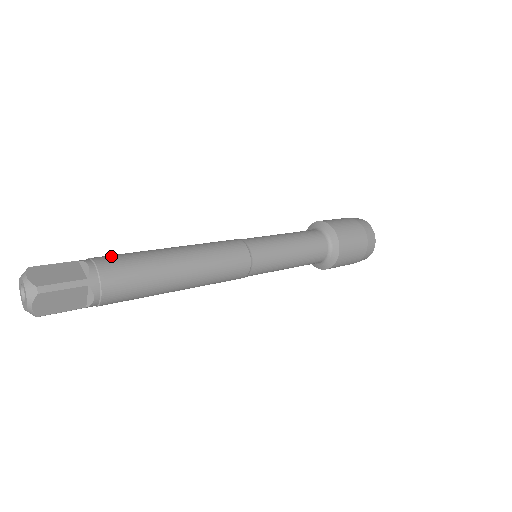
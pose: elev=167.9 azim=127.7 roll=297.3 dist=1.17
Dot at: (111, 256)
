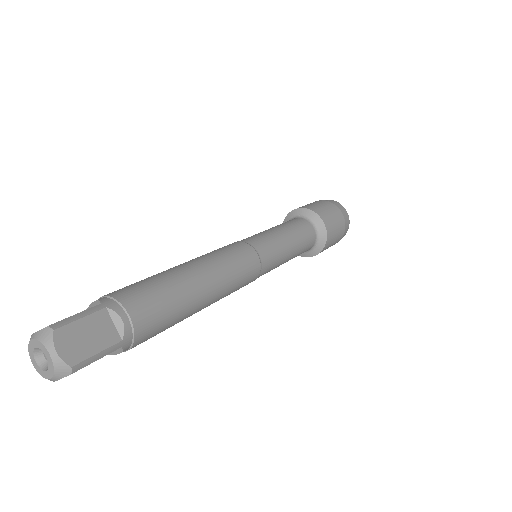
Dot at: occluded
